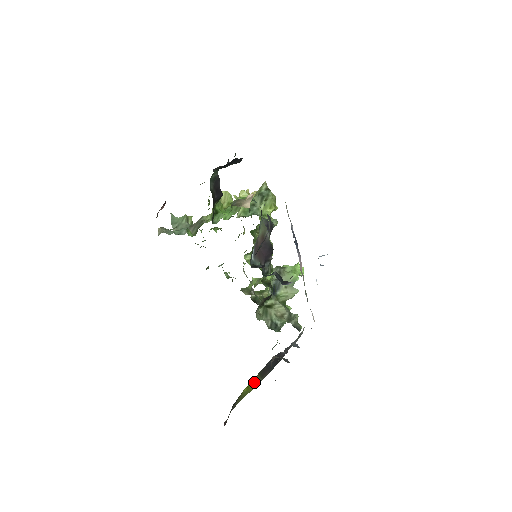
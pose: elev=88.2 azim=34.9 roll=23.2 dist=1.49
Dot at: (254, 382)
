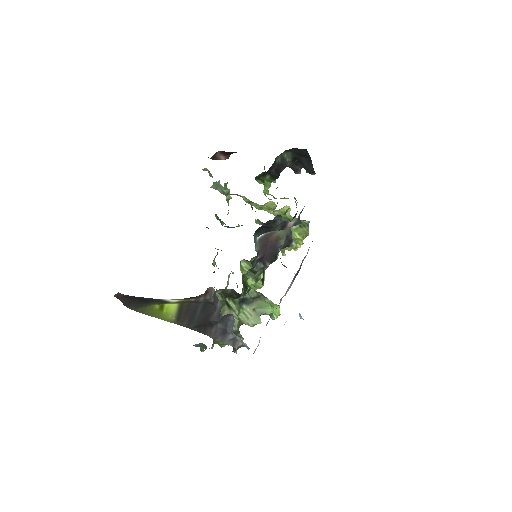
Dot at: (169, 313)
